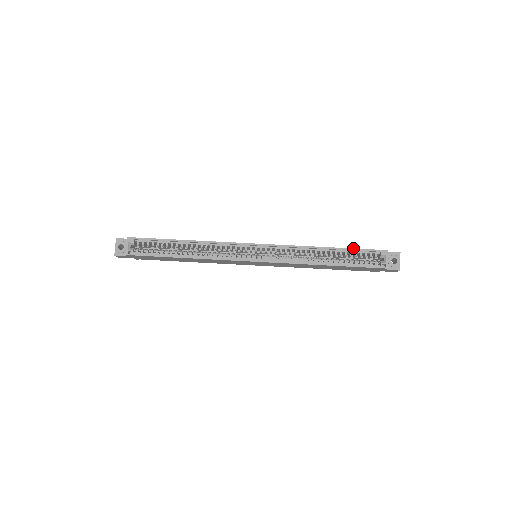
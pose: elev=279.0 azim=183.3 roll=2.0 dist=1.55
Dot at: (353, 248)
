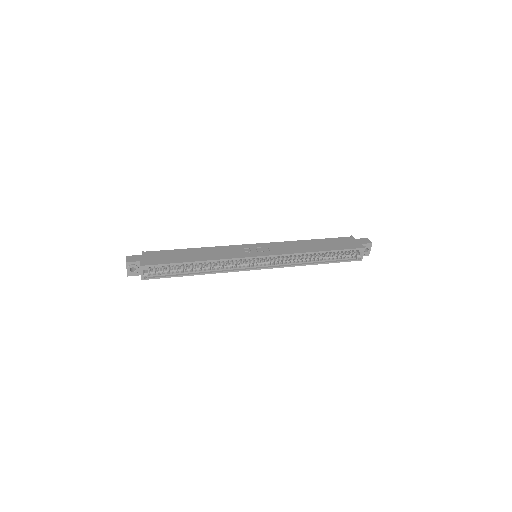
Dot at: (339, 250)
